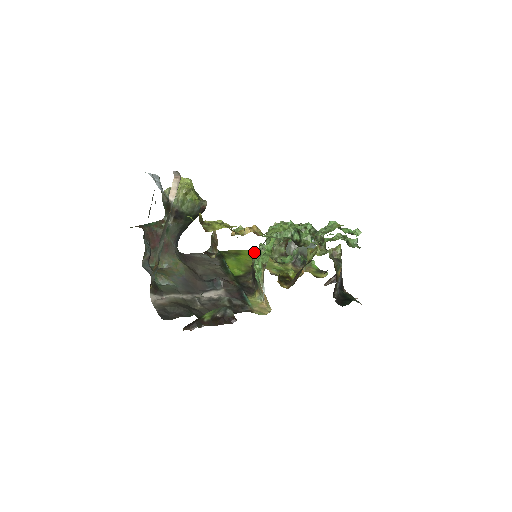
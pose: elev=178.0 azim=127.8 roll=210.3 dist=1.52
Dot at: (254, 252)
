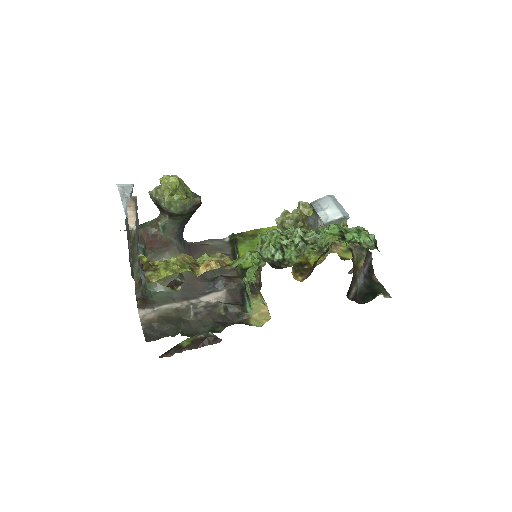
Dot at: occluded
